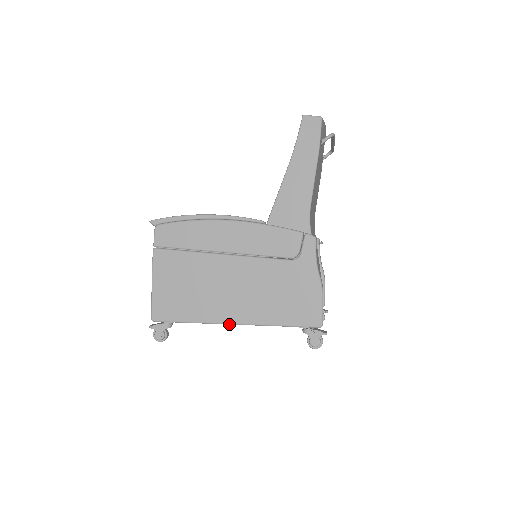
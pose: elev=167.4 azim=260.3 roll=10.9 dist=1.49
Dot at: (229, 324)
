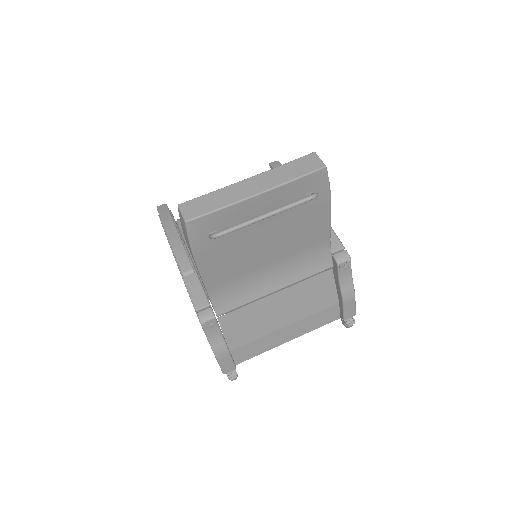
Dot at: occluded
